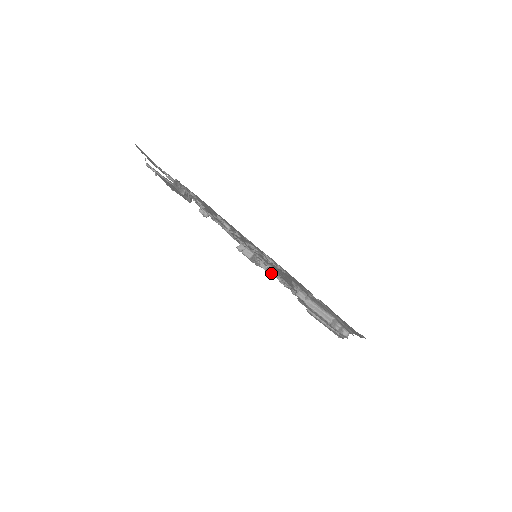
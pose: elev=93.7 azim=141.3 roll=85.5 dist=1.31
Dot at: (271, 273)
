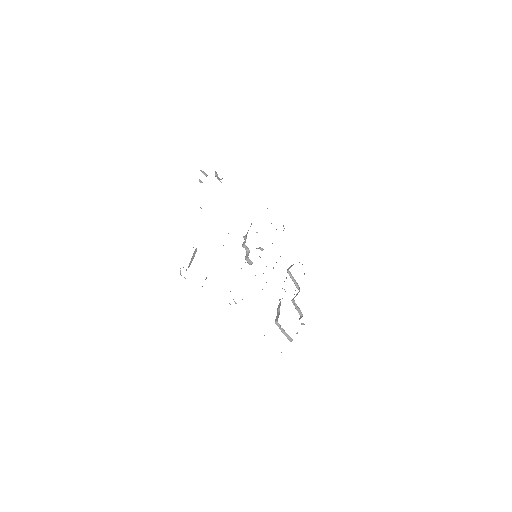
Dot at: occluded
